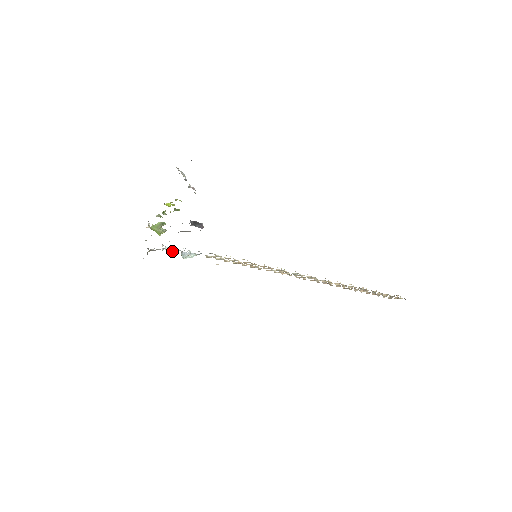
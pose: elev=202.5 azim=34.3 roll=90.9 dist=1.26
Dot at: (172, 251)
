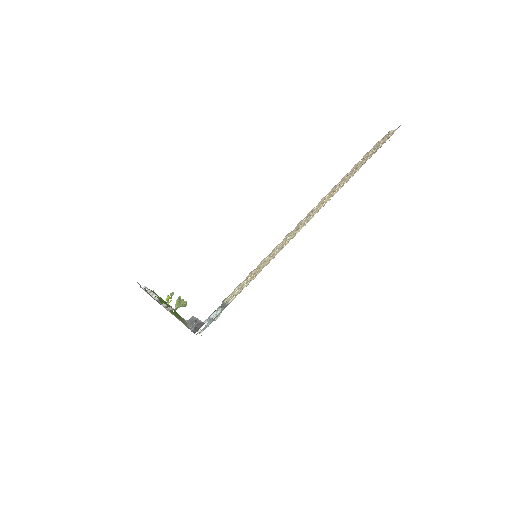
Dot at: occluded
